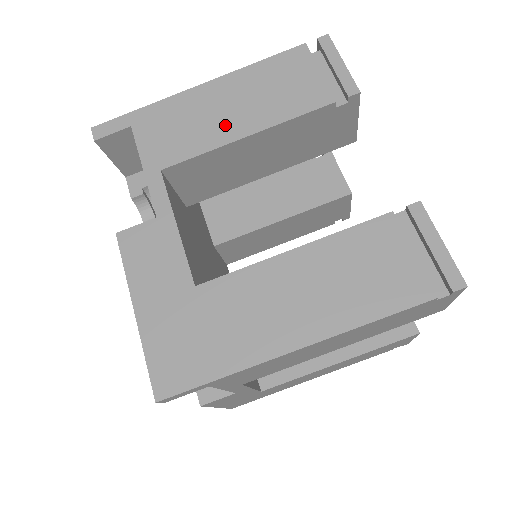
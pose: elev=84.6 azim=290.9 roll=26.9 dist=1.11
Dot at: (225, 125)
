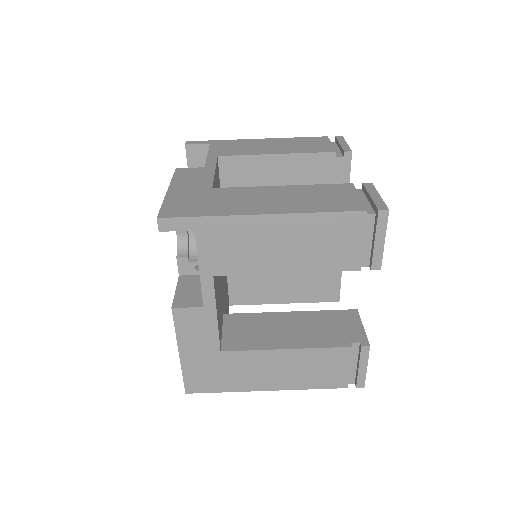
Dot at: (273, 259)
